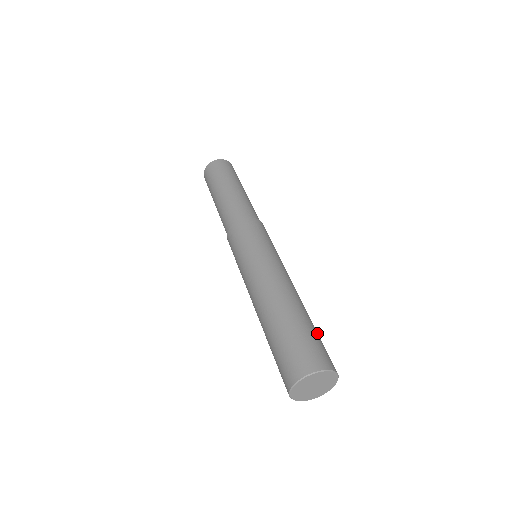
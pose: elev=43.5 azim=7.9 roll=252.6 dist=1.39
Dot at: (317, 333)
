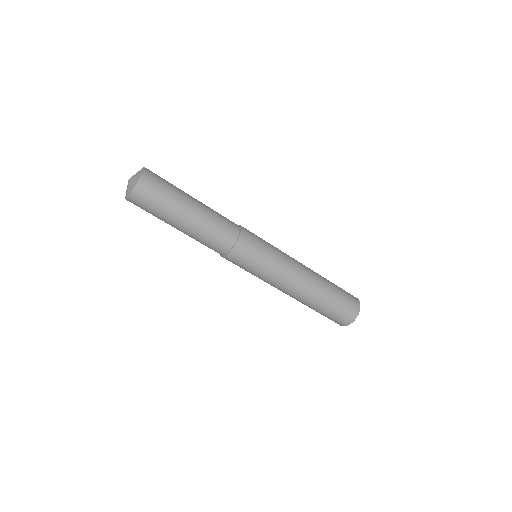
Dot at: (336, 286)
